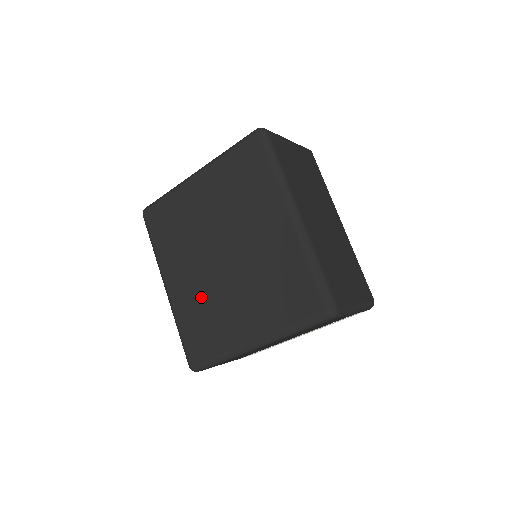
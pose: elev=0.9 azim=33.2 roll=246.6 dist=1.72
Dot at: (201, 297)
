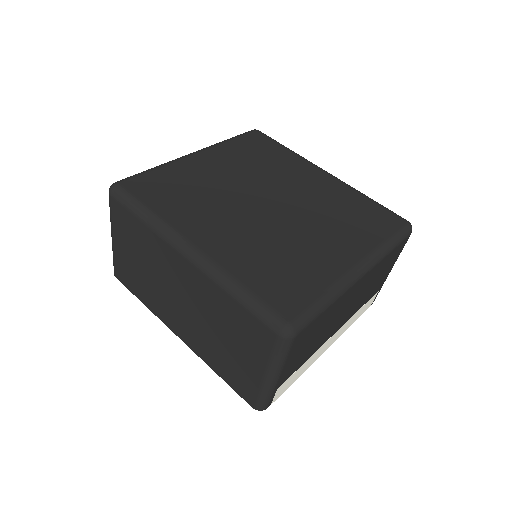
Dot at: (261, 242)
